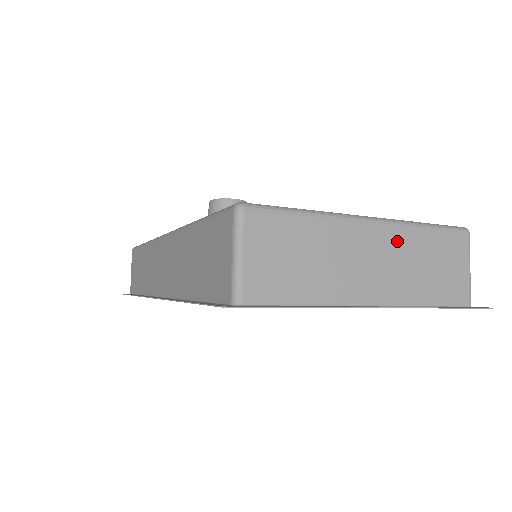
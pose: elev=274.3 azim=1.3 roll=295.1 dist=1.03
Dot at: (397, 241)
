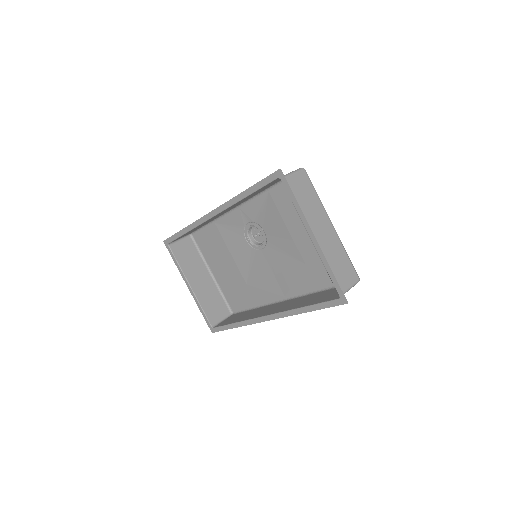
Dot at: (335, 241)
